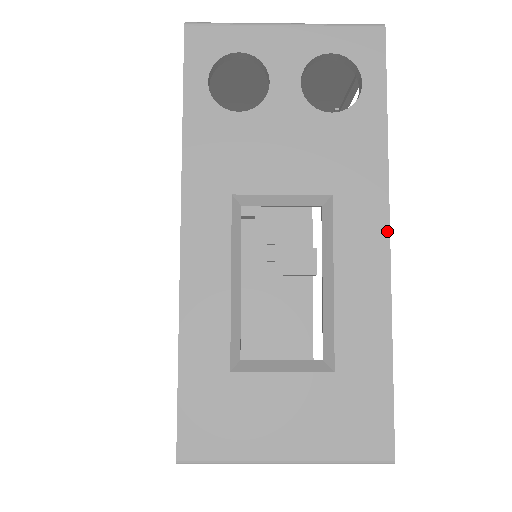
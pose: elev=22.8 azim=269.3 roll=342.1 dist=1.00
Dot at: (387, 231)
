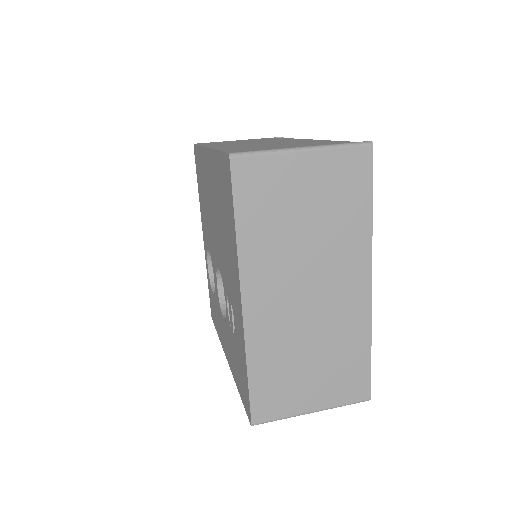
Dot at: occluded
